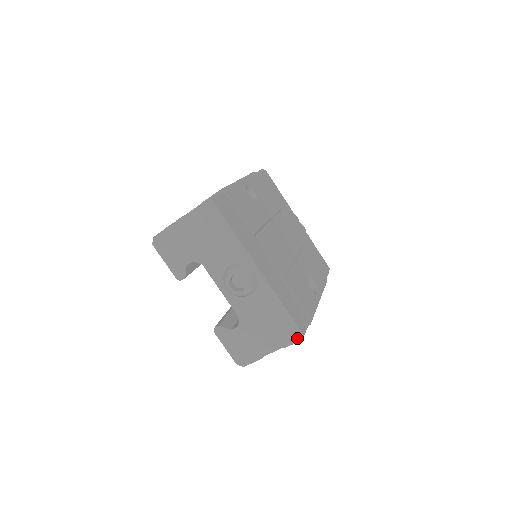
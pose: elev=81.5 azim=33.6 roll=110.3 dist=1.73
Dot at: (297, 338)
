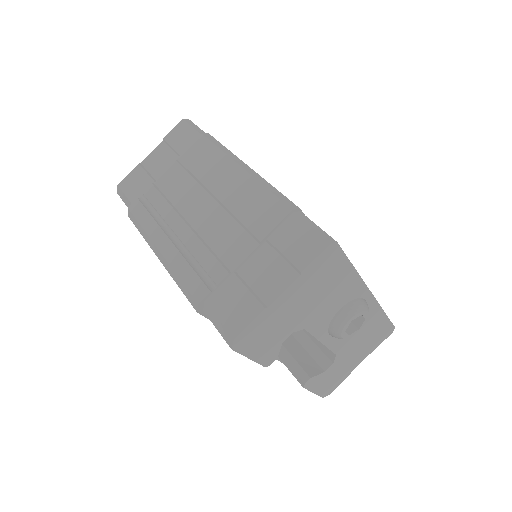
Dot at: (389, 334)
